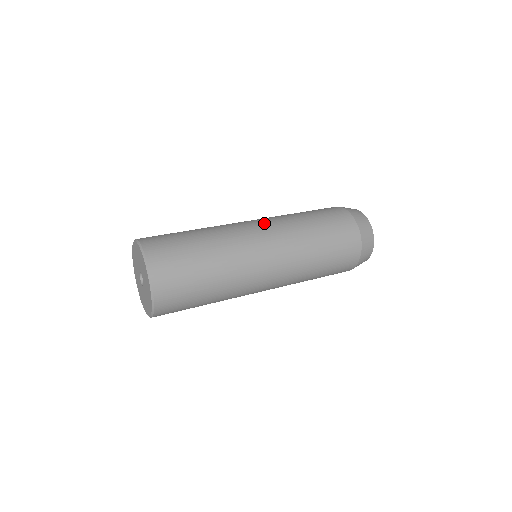
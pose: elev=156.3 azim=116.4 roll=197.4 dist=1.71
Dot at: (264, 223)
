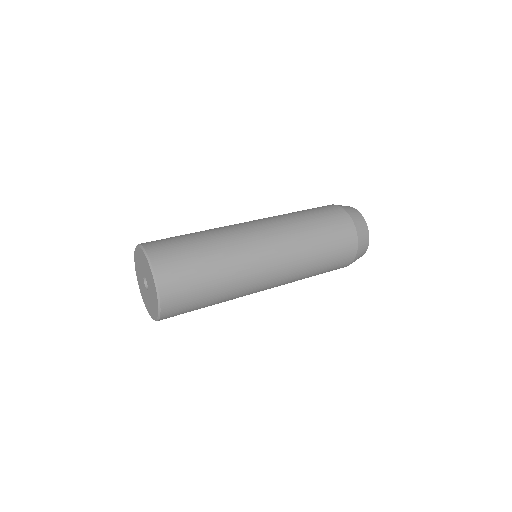
Dot at: (273, 236)
